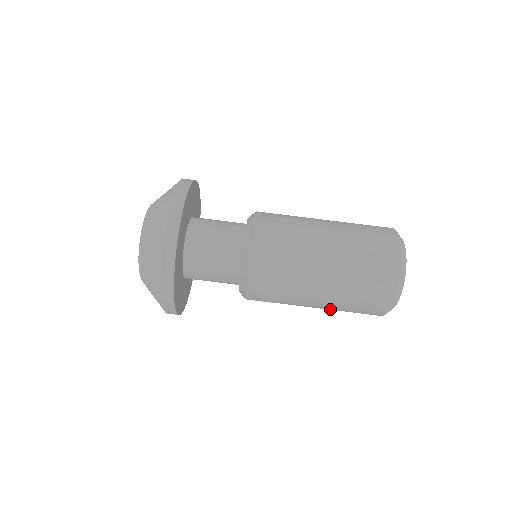
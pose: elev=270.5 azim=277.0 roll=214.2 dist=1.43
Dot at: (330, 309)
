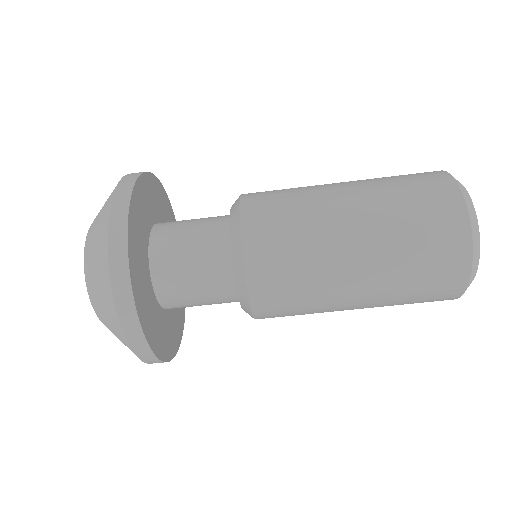
Dot at: occluded
